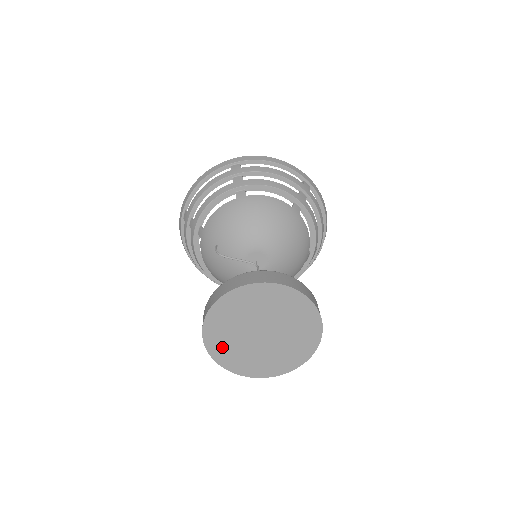
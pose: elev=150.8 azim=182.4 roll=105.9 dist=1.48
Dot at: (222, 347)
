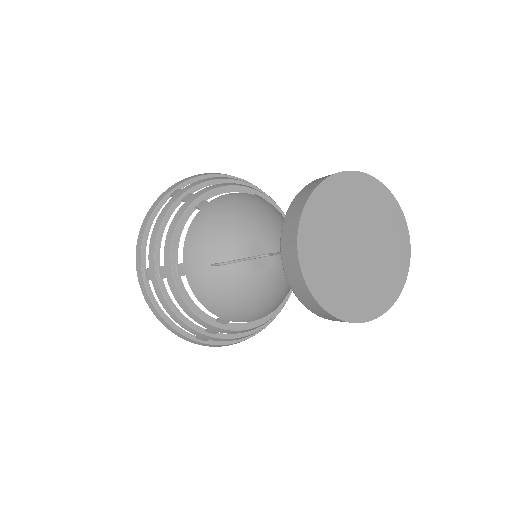
Dot at: (331, 289)
